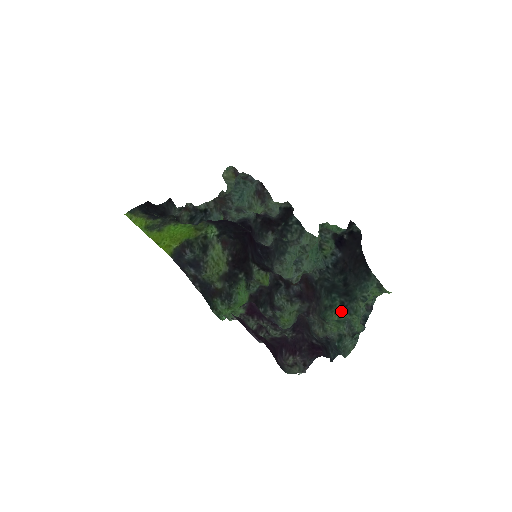
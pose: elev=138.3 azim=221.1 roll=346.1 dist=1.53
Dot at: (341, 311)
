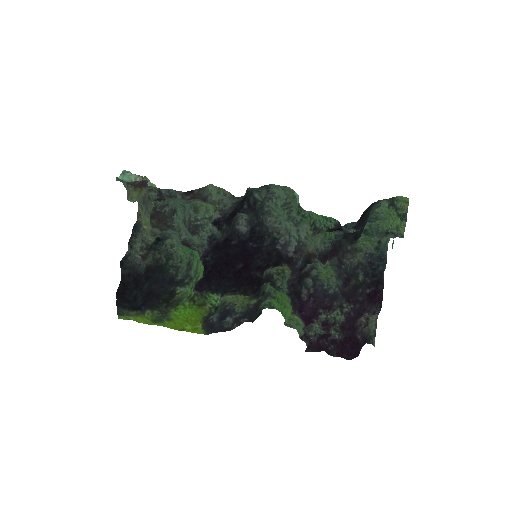
Dot at: occluded
